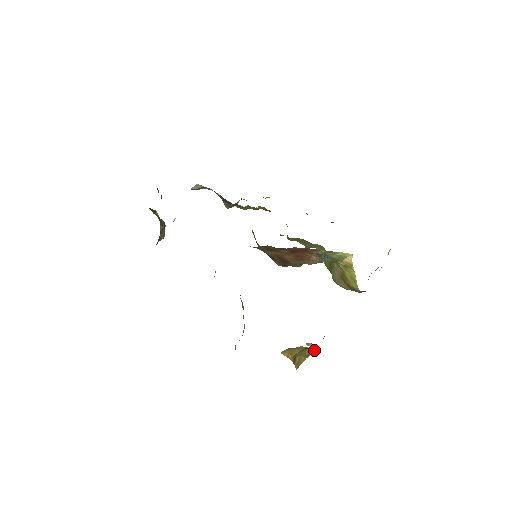
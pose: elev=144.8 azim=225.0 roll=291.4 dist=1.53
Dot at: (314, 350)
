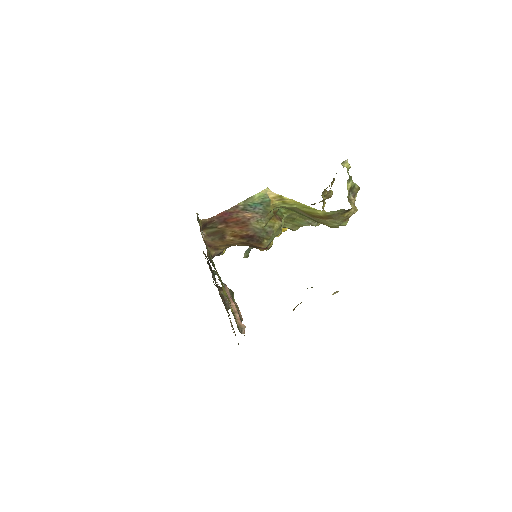
Dot at: occluded
